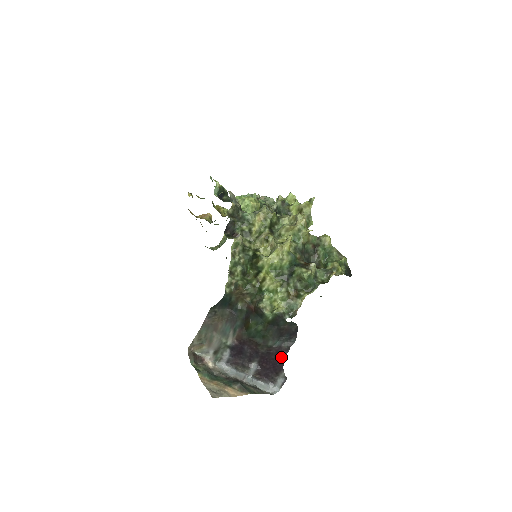
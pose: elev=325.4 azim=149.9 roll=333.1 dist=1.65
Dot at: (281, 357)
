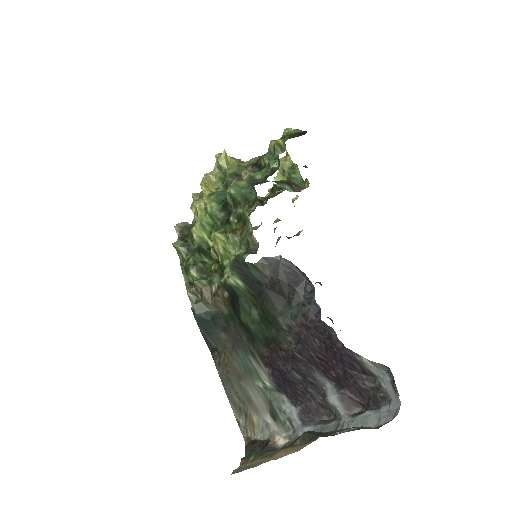
Dot at: (323, 331)
